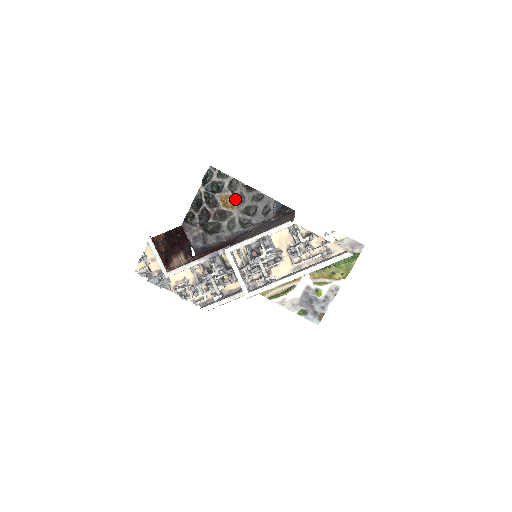
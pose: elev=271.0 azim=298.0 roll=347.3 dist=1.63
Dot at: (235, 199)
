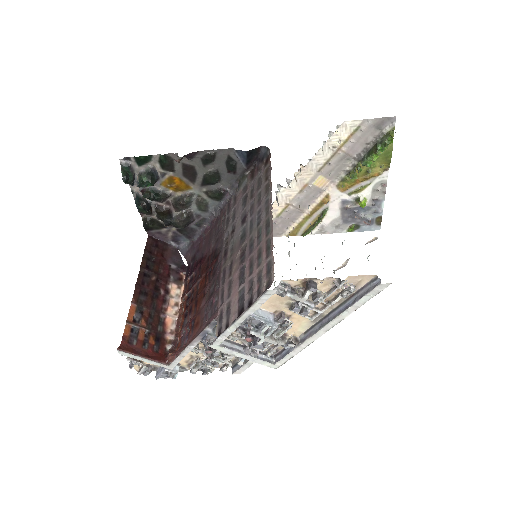
Dot at: (182, 176)
